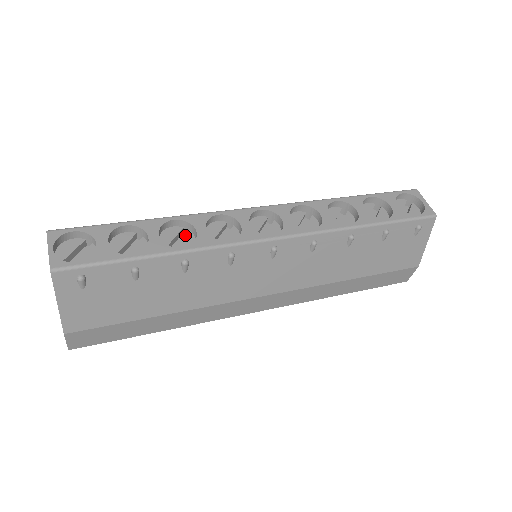
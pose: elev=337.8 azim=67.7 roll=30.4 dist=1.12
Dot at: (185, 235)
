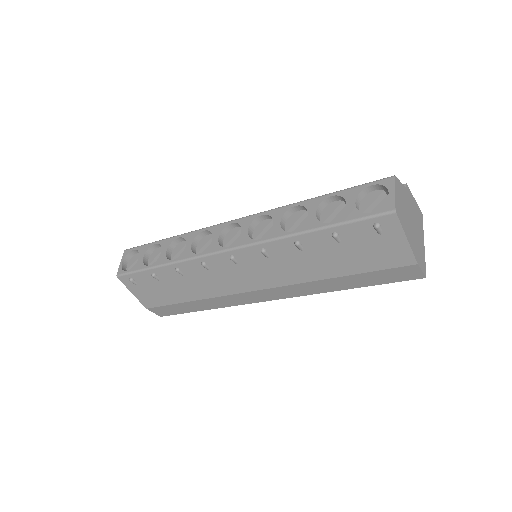
Dot at: occluded
